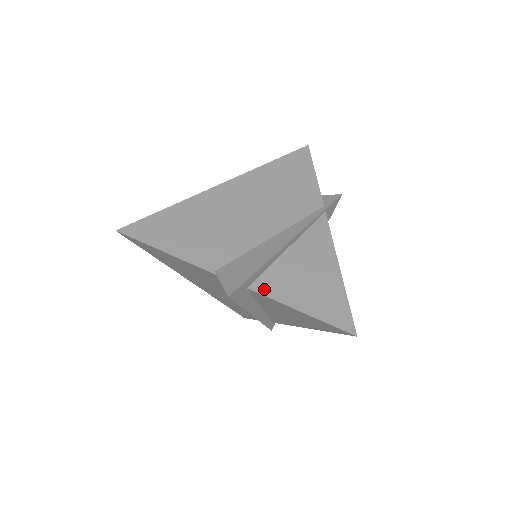
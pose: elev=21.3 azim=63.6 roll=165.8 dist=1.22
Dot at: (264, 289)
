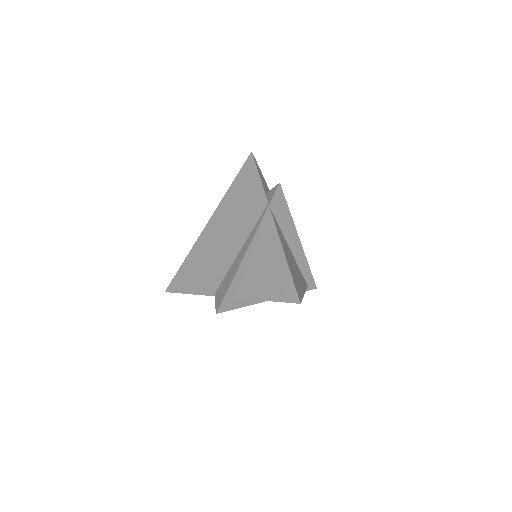
Dot at: (242, 294)
